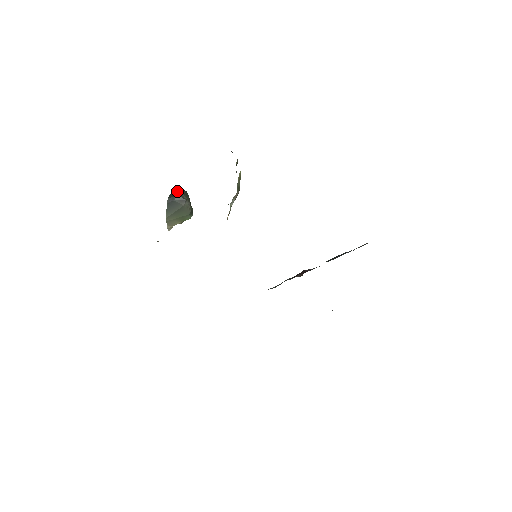
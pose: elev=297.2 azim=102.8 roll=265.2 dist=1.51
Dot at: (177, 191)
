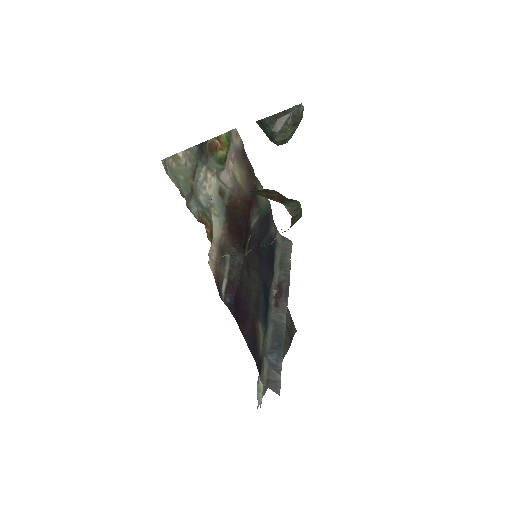
Dot at: (280, 122)
